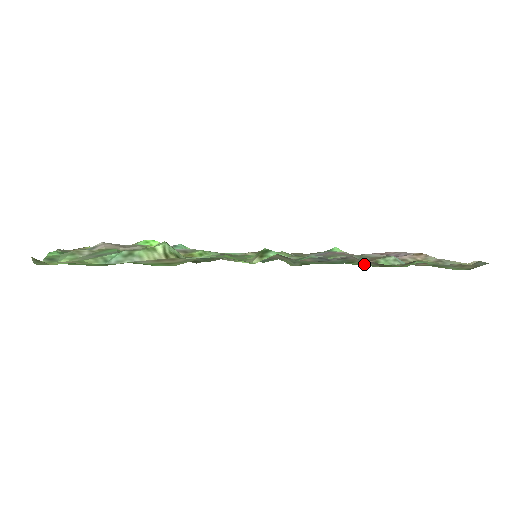
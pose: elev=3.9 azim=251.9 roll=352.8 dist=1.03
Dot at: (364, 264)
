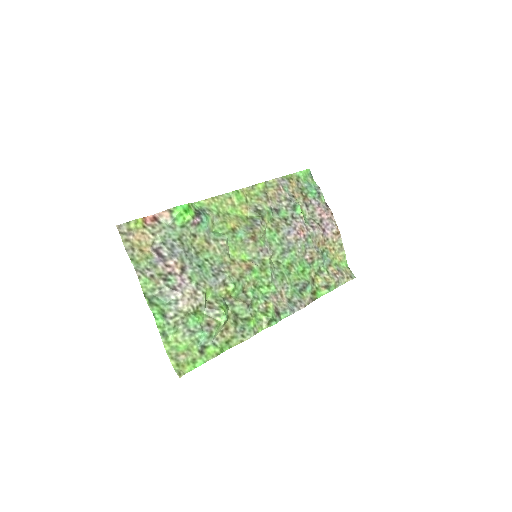
Dot at: (307, 278)
